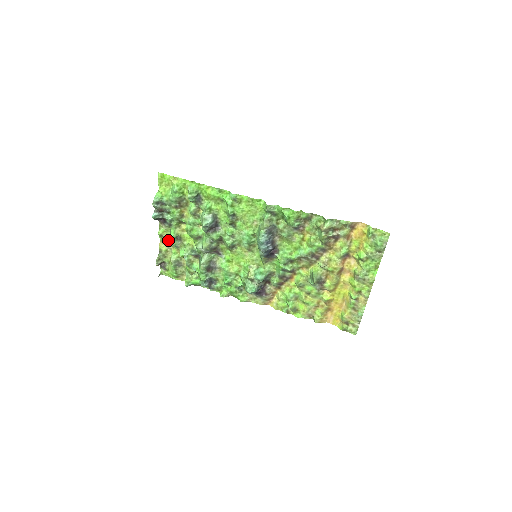
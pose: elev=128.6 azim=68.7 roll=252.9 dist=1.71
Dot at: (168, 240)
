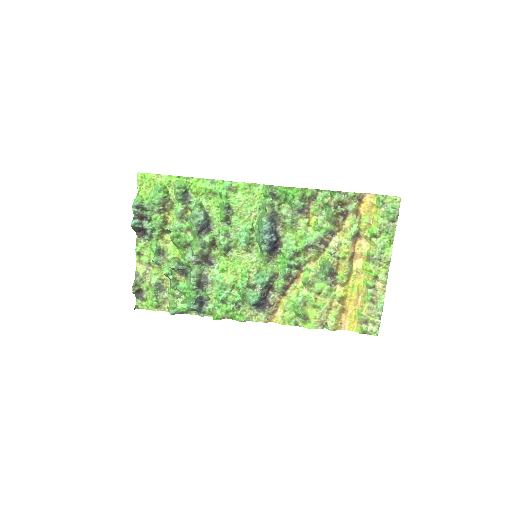
Dot at: (147, 258)
